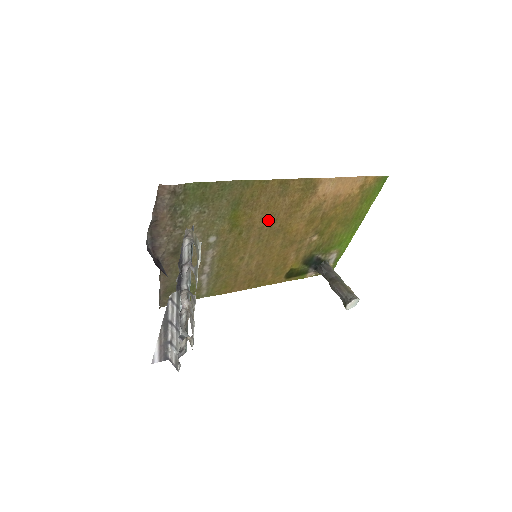
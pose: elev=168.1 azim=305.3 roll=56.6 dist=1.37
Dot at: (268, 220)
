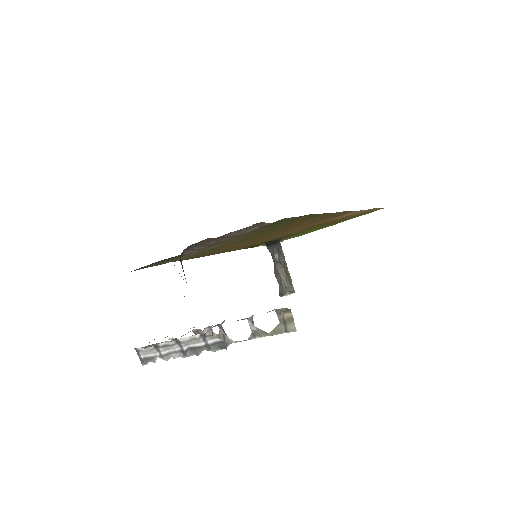
Dot at: (287, 228)
